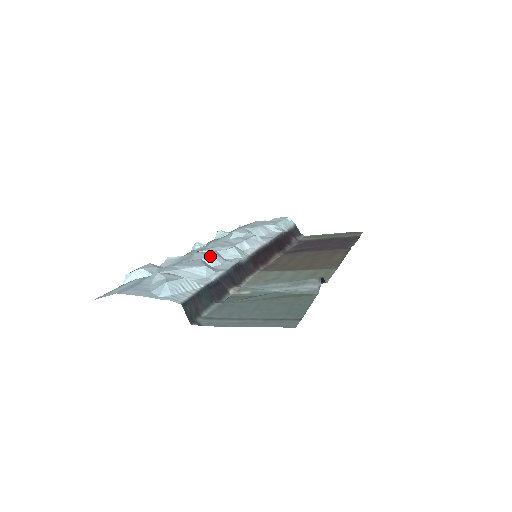
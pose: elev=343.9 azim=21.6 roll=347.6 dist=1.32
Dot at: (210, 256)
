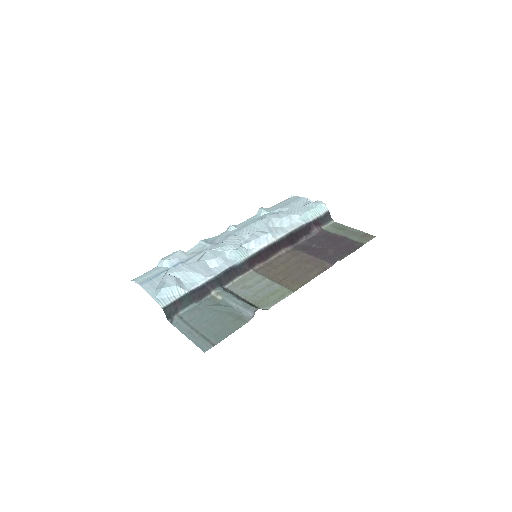
Dot at: (212, 259)
